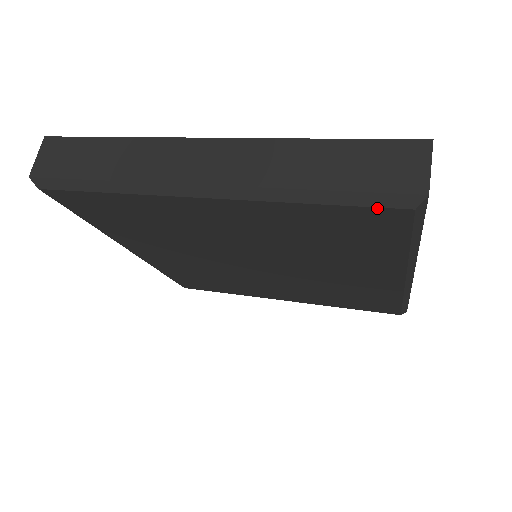
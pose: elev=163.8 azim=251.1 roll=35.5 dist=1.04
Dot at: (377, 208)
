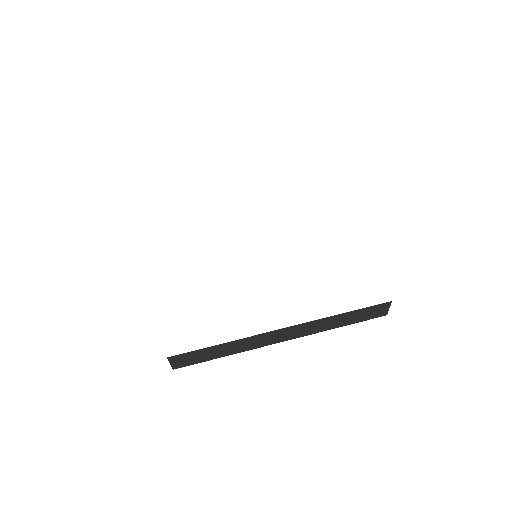
Dot at: occluded
